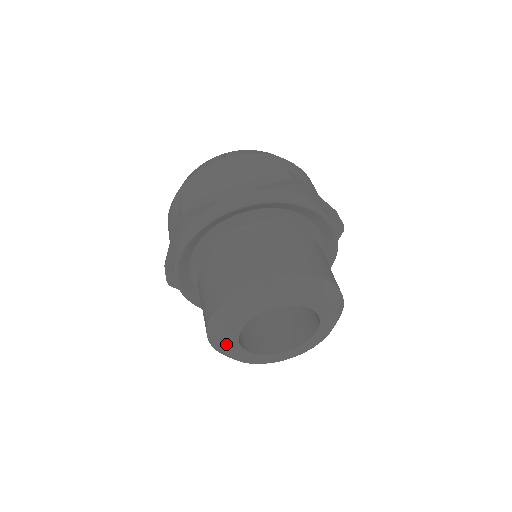
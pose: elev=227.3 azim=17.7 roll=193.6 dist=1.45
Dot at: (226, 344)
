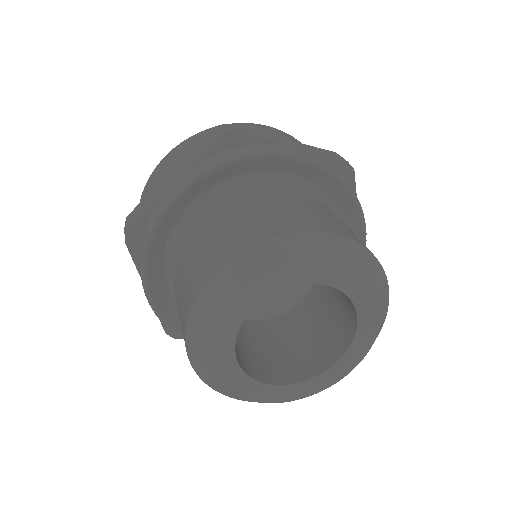
Dot at: (221, 322)
